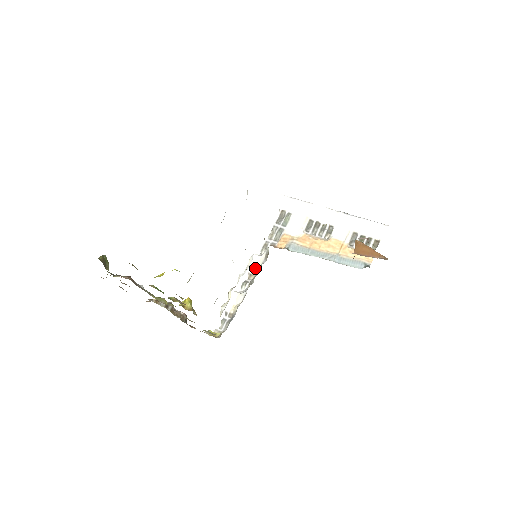
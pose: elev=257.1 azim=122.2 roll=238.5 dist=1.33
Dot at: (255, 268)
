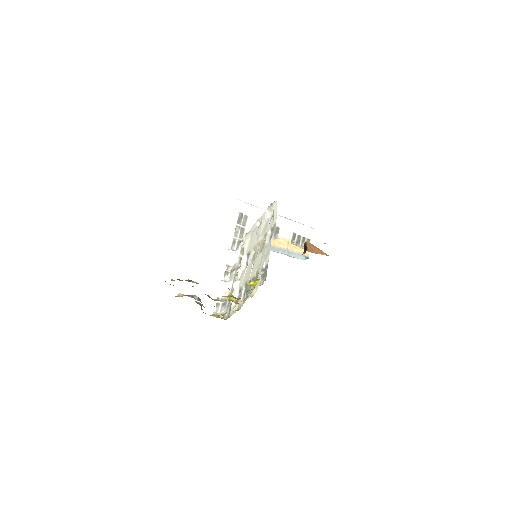
Dot at: (232, 261)
